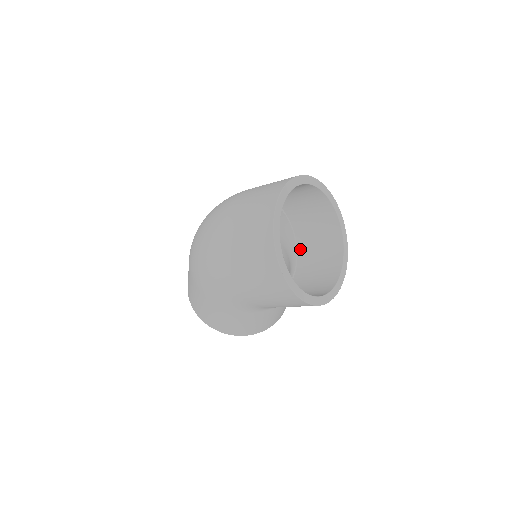
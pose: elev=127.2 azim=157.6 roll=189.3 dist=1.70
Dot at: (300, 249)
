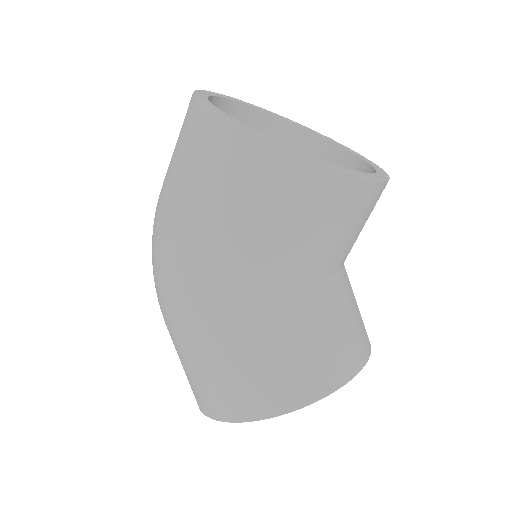
Dot at: occluded
